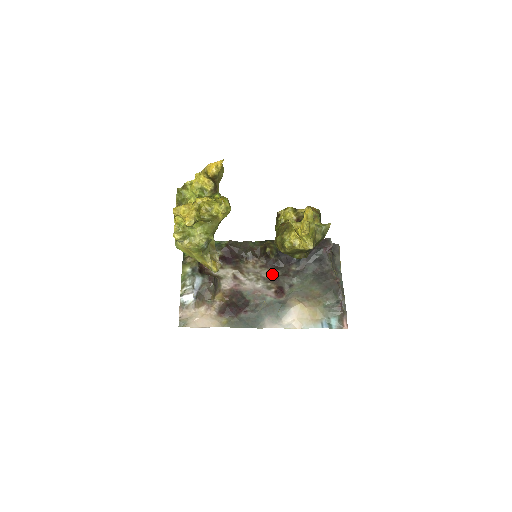
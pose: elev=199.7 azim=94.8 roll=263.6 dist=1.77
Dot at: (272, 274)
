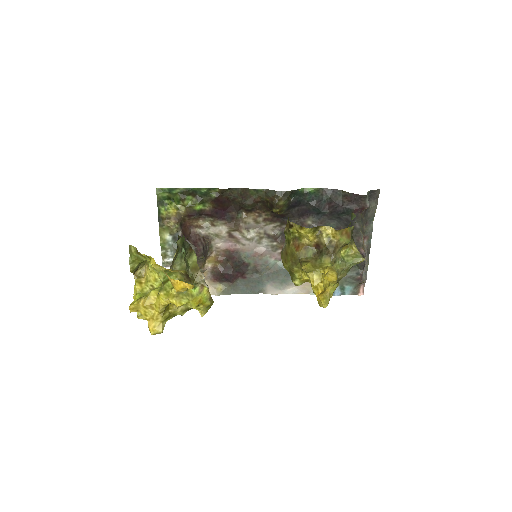
Dot at: (279, 231)
